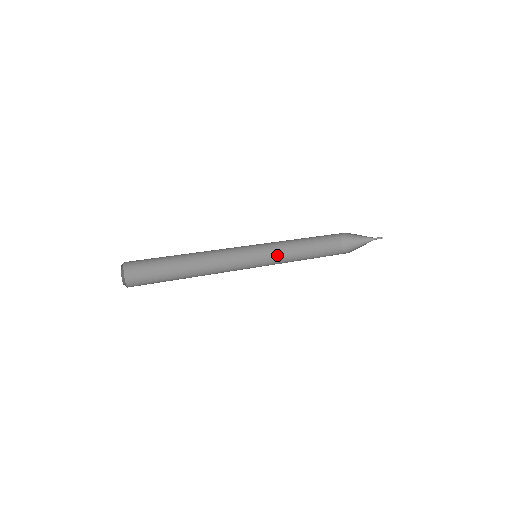
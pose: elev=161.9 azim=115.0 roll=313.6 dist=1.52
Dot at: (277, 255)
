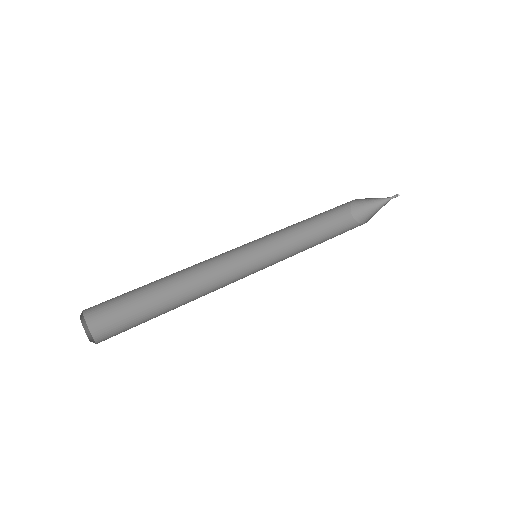
Dot at: (277, 237)
